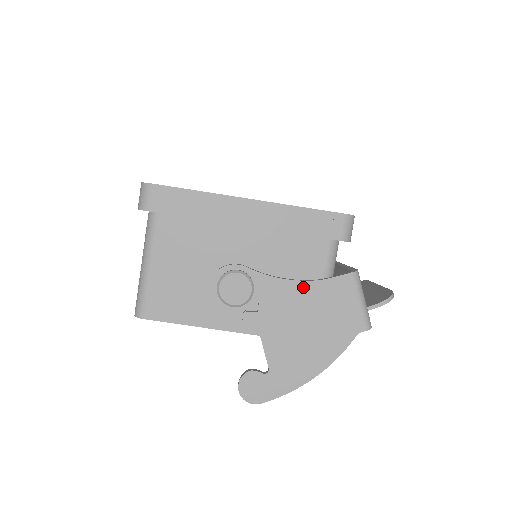
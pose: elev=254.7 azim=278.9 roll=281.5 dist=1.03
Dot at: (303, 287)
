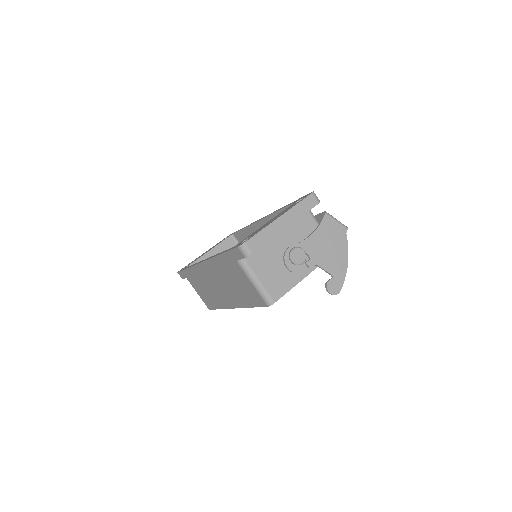
Dot at: (316, 234)
